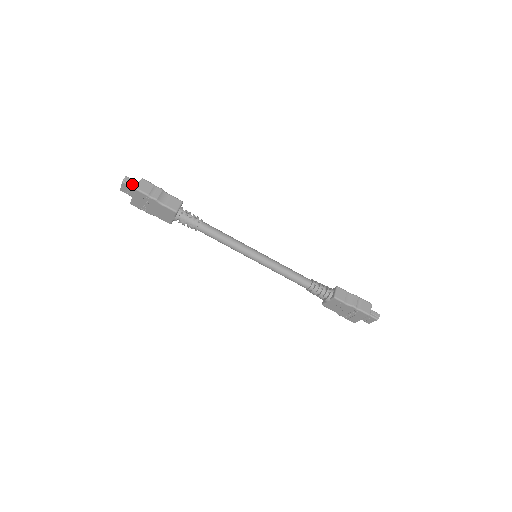
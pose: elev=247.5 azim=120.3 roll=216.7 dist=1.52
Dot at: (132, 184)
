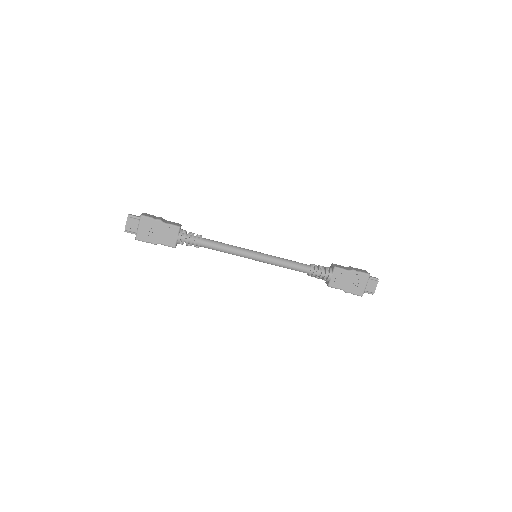
Dot at: (136, 217)
